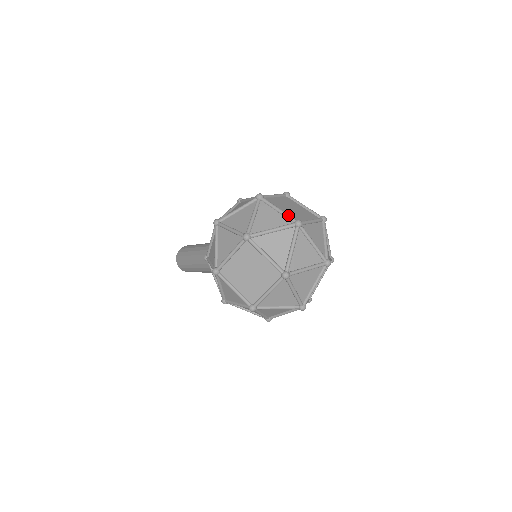
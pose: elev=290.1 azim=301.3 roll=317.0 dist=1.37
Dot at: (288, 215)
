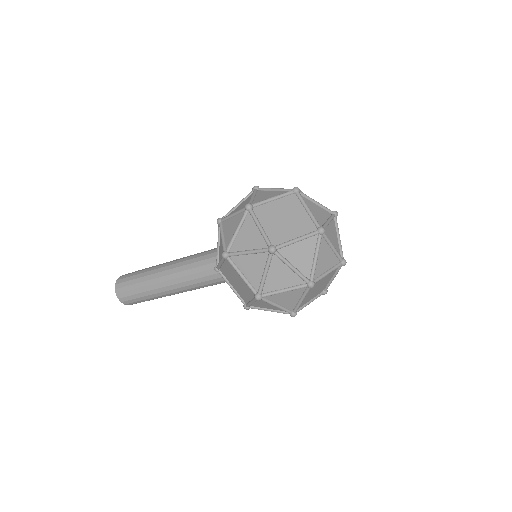
Dot at: occluded
